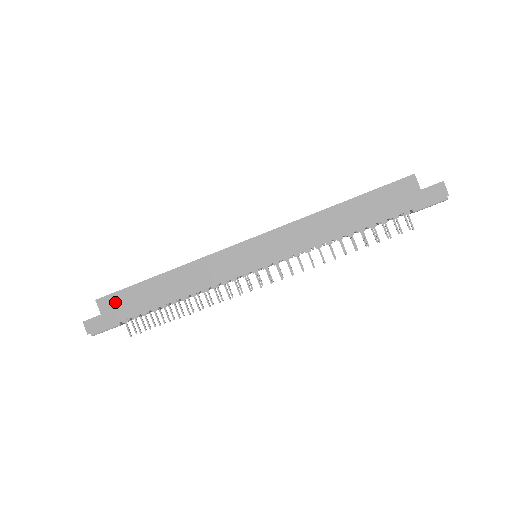
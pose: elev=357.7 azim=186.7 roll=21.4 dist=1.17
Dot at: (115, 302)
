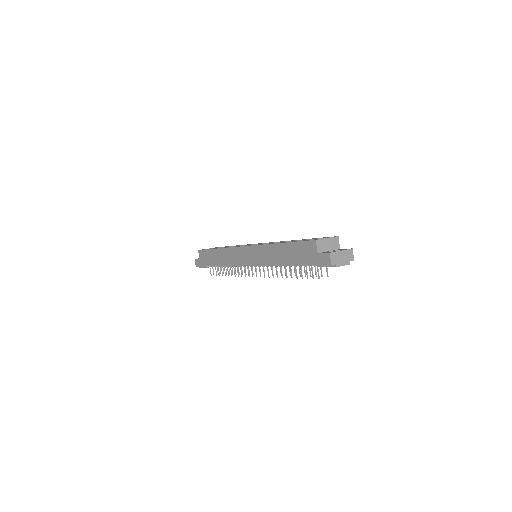
Dot at: (203, 255)
